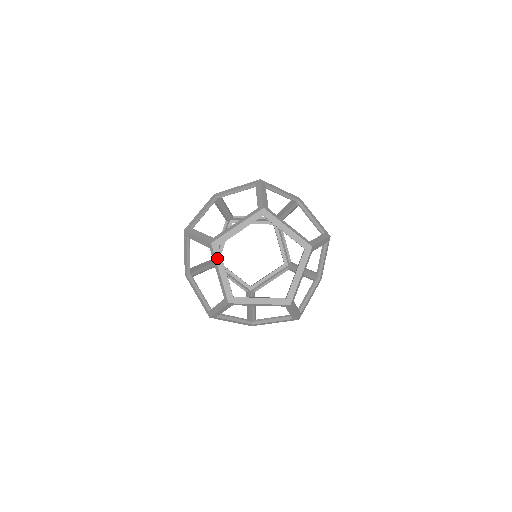
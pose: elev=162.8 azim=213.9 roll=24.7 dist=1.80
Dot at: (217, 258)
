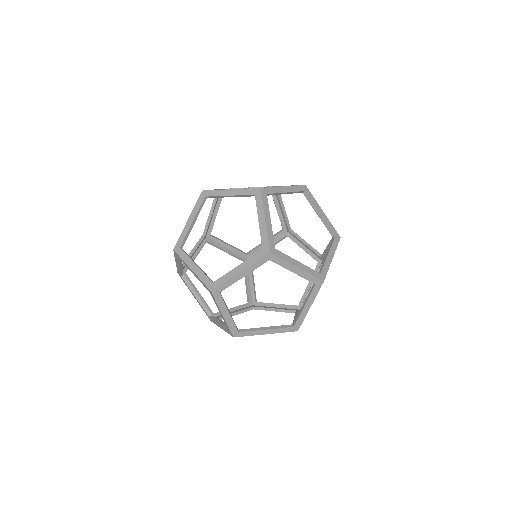
Dot at: (264, 204)
